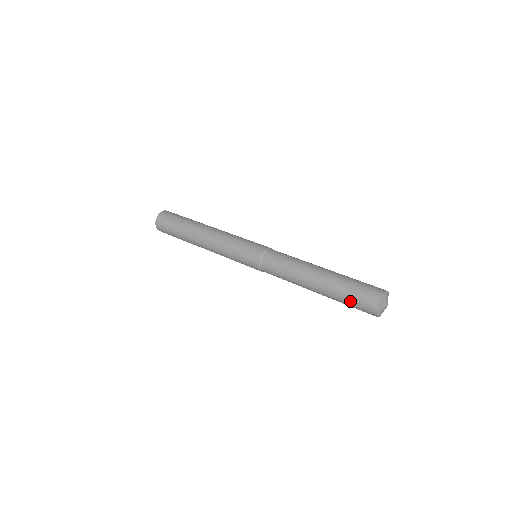
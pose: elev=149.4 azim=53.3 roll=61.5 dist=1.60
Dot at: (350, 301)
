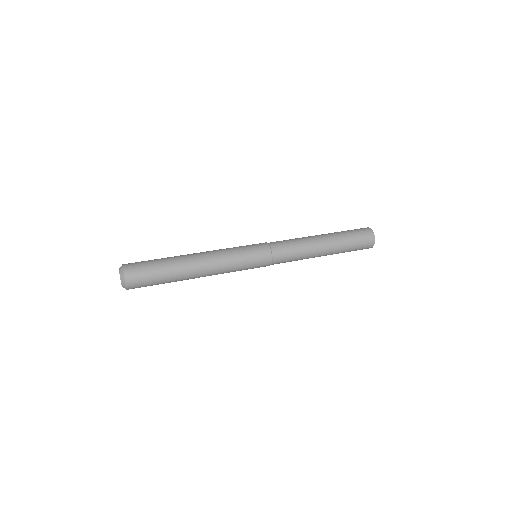
Dot at: (355, 242)
